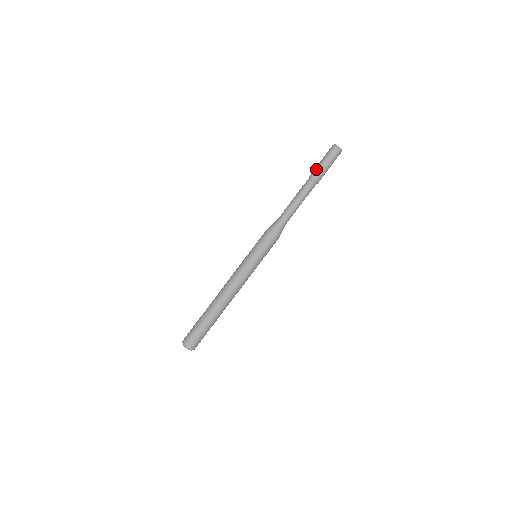
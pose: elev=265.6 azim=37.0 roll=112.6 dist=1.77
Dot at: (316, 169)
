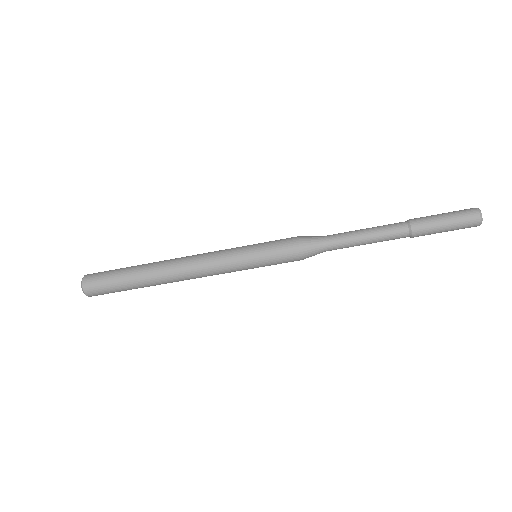
Dot at: (427, 219)
